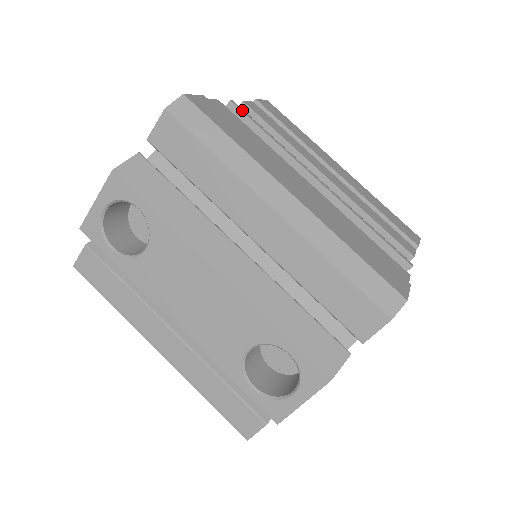
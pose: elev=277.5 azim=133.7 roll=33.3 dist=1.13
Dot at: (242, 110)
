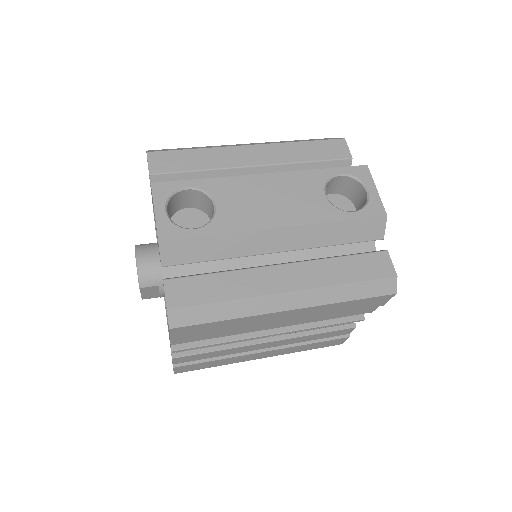
Dot at: occluded
